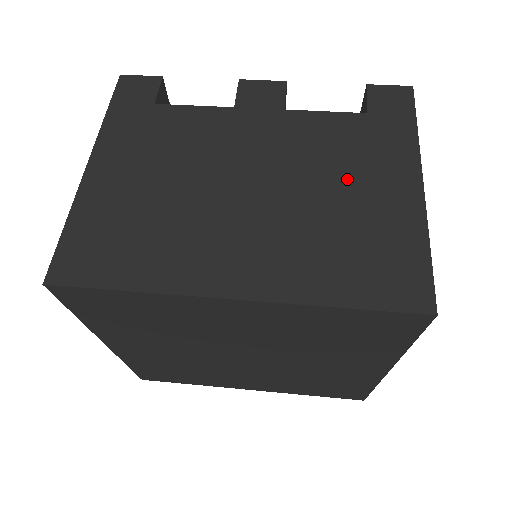
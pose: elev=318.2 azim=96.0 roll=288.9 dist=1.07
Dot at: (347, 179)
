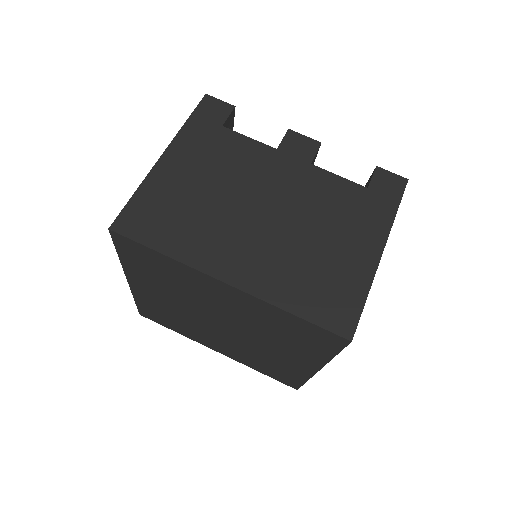
Dot at: (333, 231)
